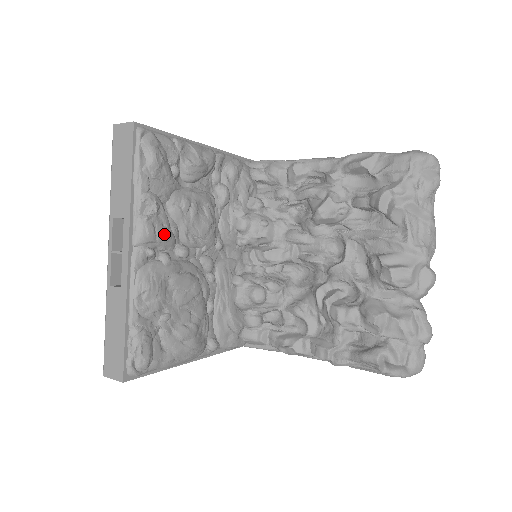
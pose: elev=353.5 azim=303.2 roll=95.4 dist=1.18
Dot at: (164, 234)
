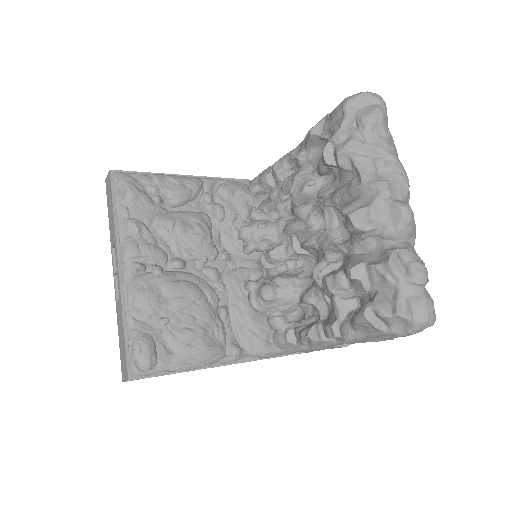
Dot at: (149, 249)
